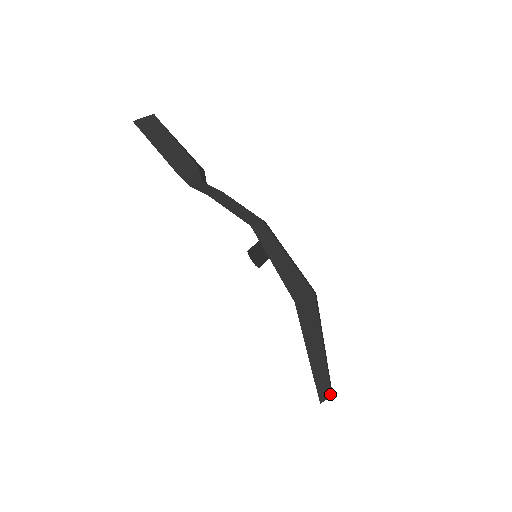
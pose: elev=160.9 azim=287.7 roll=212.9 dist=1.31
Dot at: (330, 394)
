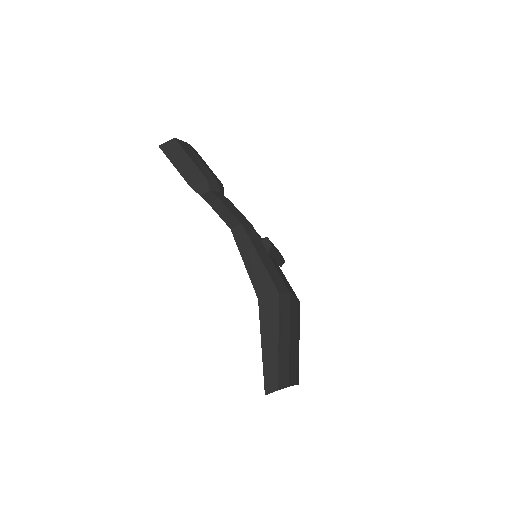
Dot at: (276, 389)
